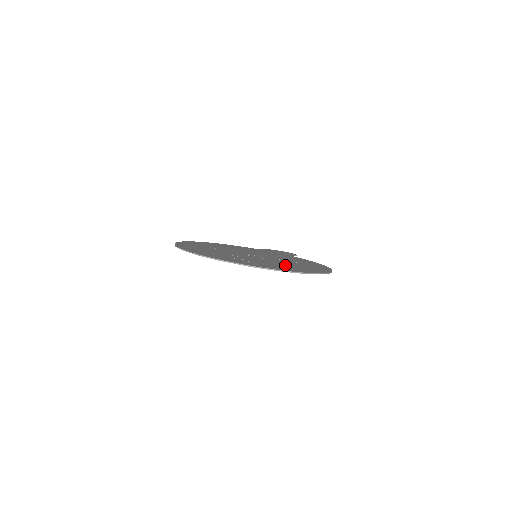
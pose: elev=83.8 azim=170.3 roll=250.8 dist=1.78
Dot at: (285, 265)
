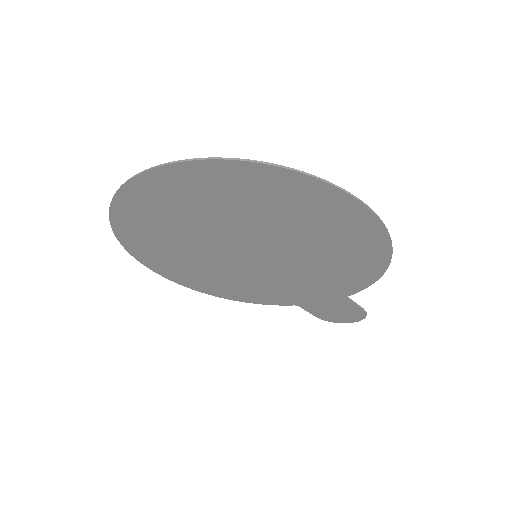
Dot at: (276, 208)
